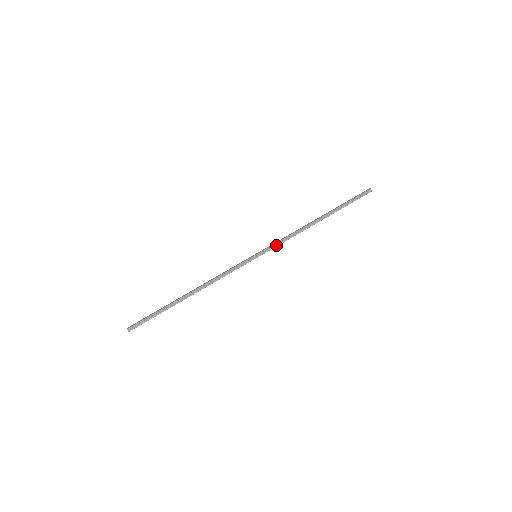
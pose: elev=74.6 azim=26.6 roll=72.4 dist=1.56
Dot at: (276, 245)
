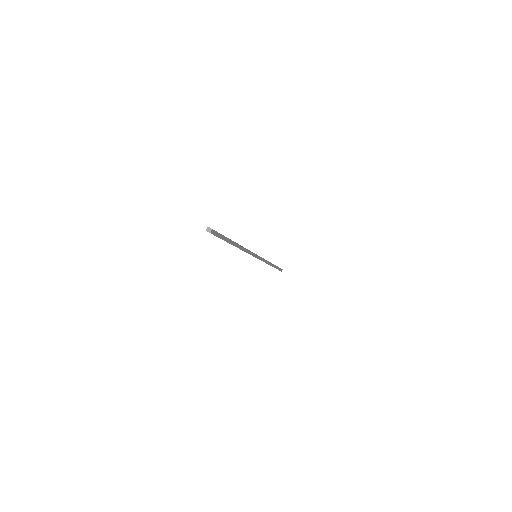
Dot at: occluded
